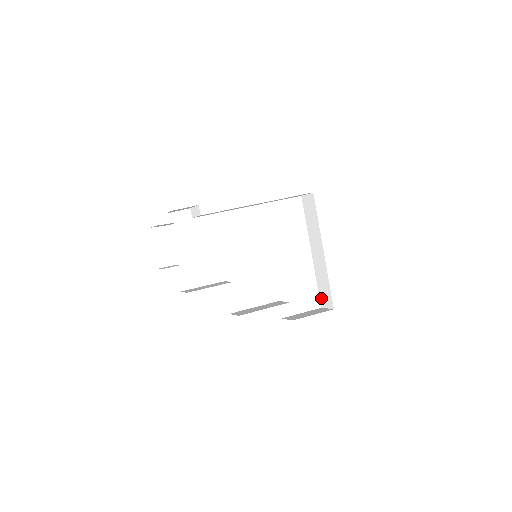
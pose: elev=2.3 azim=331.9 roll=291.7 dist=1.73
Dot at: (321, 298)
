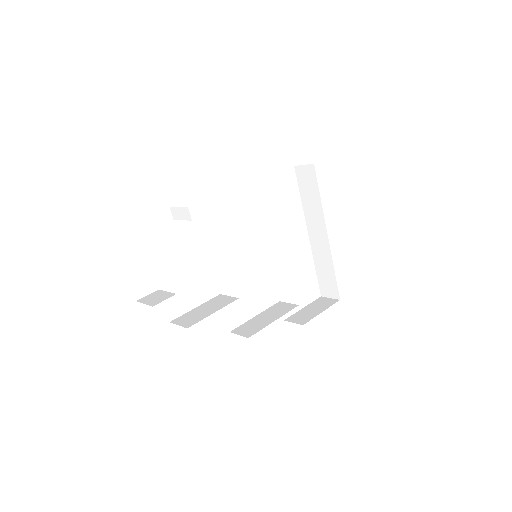
Dot at: (321, 286)
